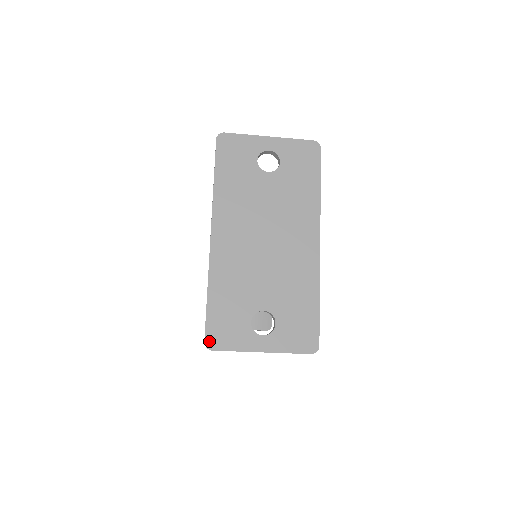
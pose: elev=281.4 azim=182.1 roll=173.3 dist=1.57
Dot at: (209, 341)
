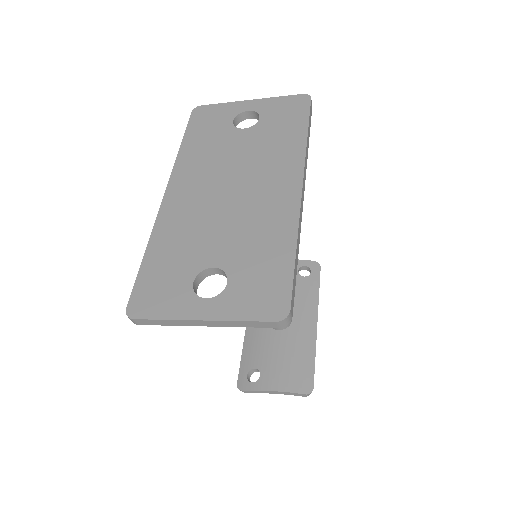
Dot at: (132, 307)
